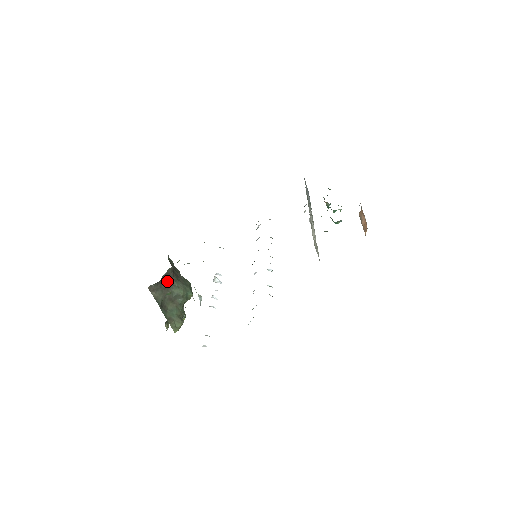
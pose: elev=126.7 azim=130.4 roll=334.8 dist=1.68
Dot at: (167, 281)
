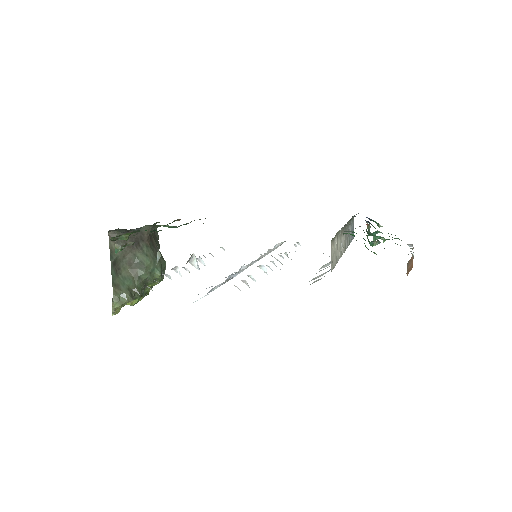
Dot at: (136, 240)
